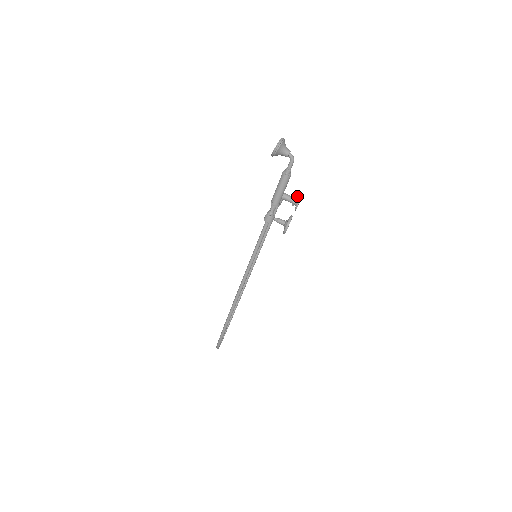
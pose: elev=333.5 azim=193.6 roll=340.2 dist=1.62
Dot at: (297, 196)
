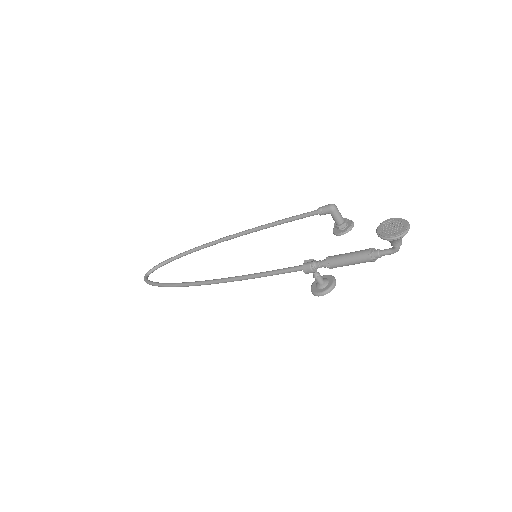
Dot at: (348, 220)
